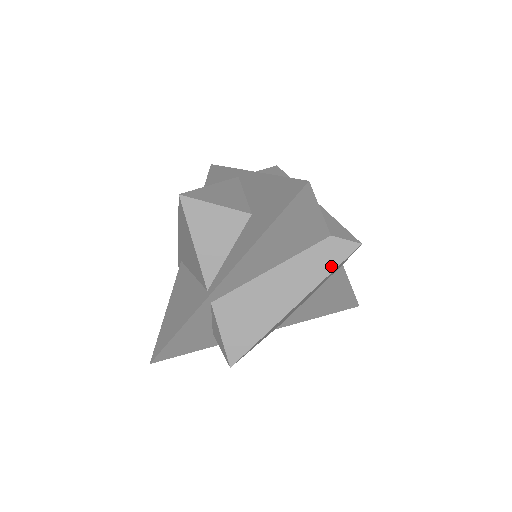
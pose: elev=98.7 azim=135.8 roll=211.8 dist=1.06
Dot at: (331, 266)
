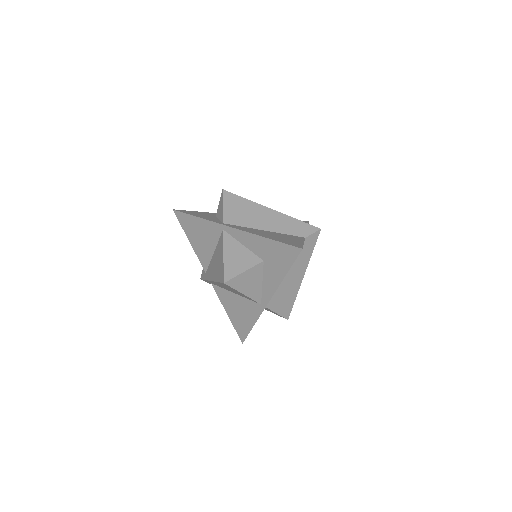
Dot at: (312, 249)
